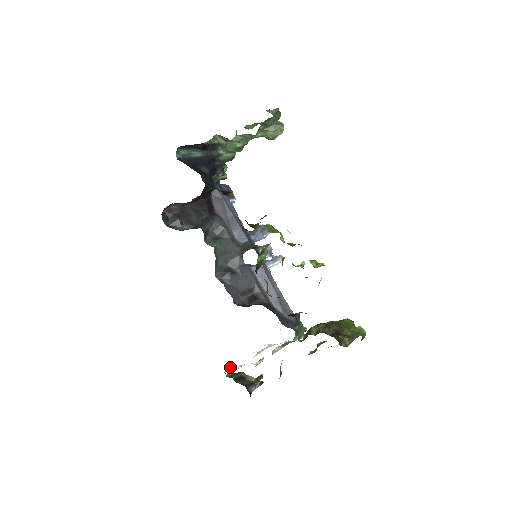
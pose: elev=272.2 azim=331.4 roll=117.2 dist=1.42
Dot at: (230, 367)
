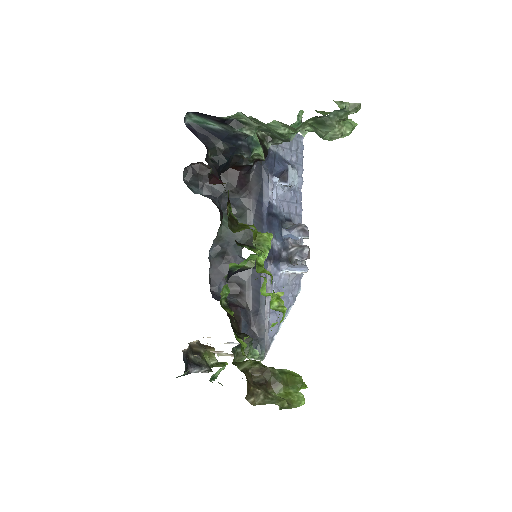
Dot at: (207, 337)
